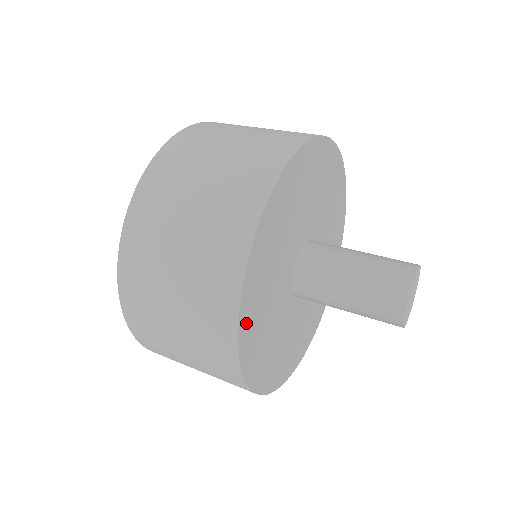
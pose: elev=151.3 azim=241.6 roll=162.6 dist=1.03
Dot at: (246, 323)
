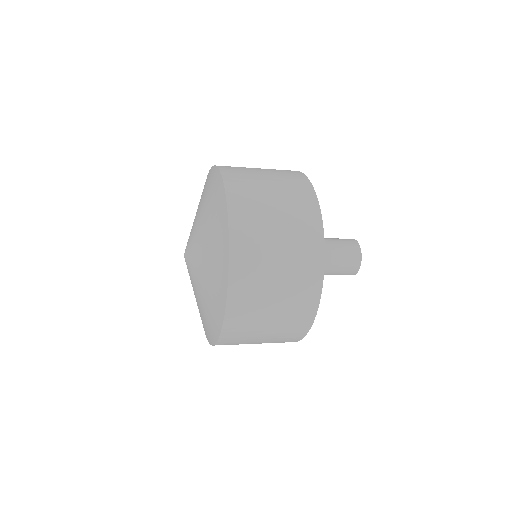
Dot at: occluded
